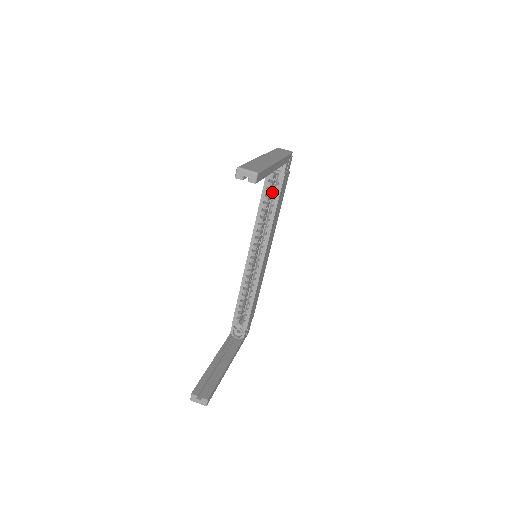
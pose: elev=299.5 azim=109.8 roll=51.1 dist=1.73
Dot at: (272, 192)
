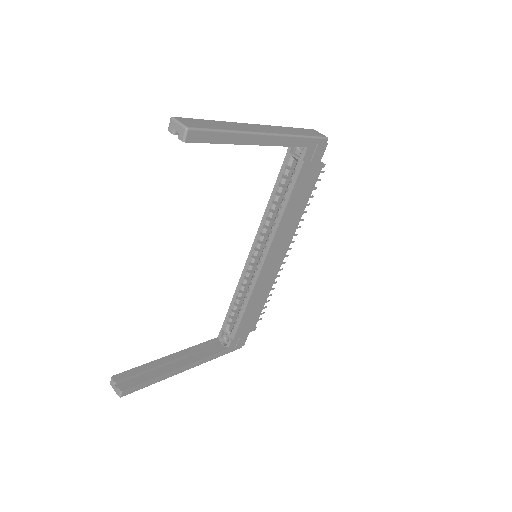
Dot at: occluded
